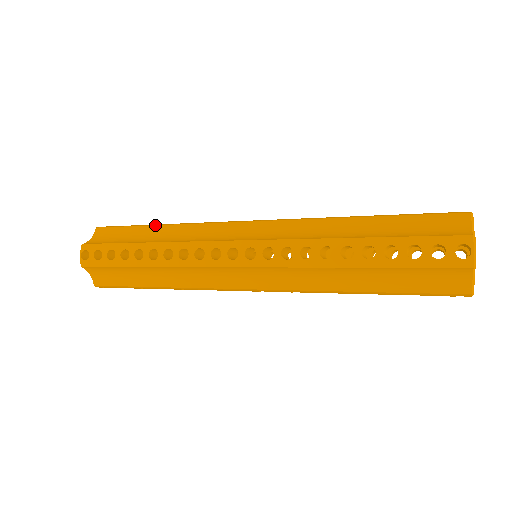
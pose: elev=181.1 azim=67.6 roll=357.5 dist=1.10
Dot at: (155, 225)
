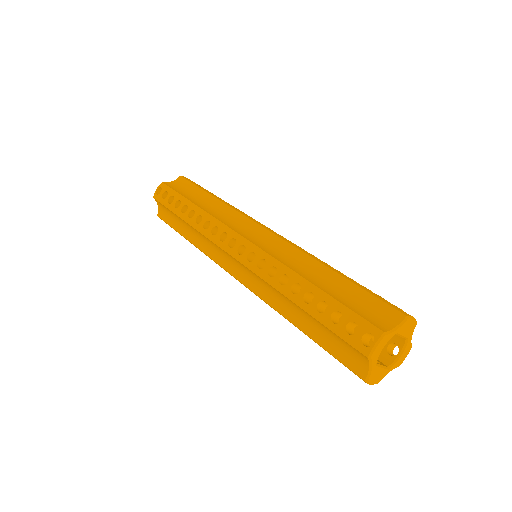
Dot at: (181, 219)
